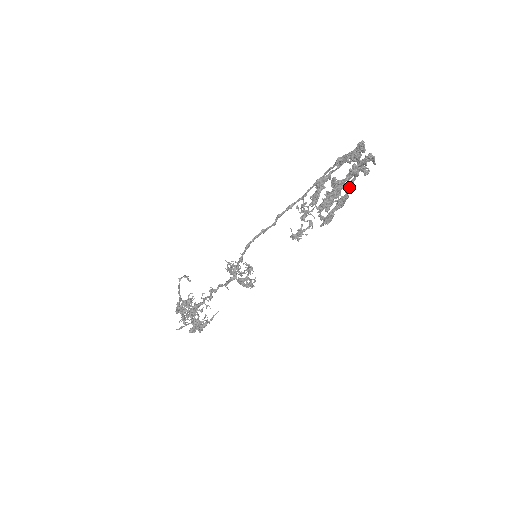
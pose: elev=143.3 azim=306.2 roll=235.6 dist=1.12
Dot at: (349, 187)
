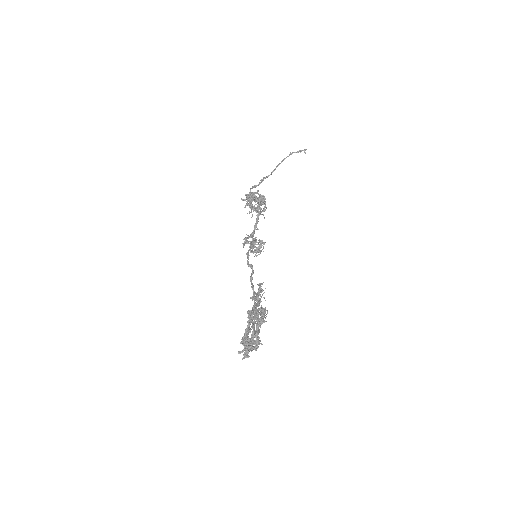
Dot at: occluded
